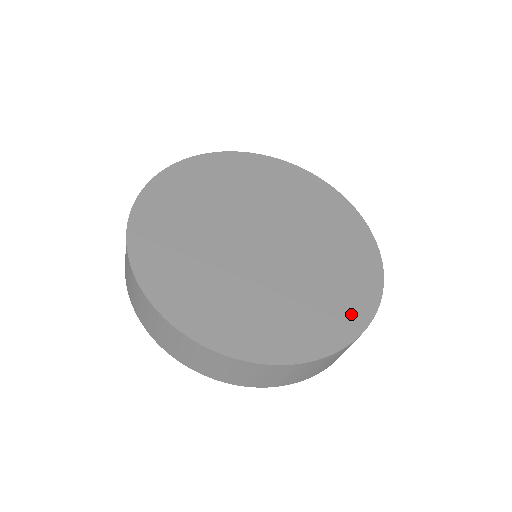
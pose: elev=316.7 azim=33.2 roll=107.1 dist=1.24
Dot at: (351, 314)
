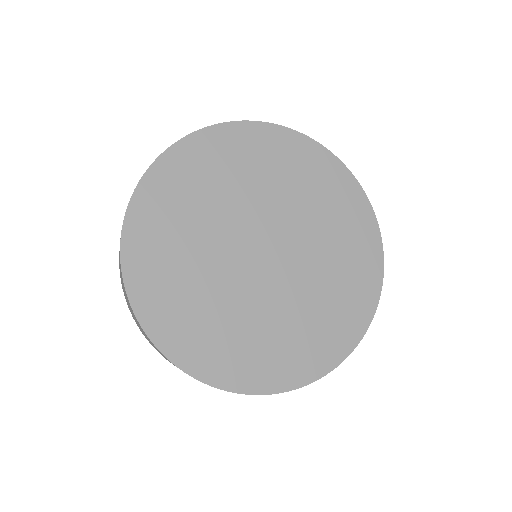
Dot at: (359, 308)
